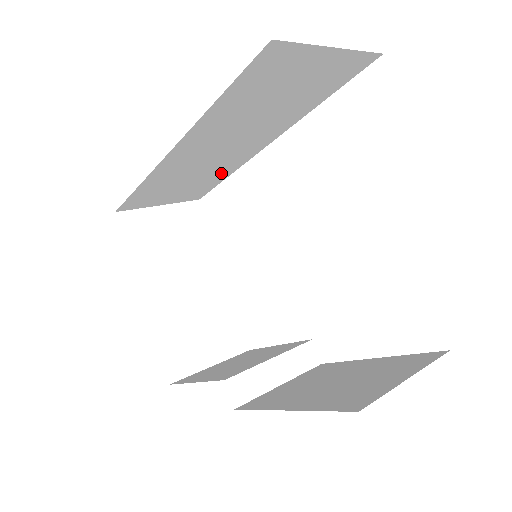
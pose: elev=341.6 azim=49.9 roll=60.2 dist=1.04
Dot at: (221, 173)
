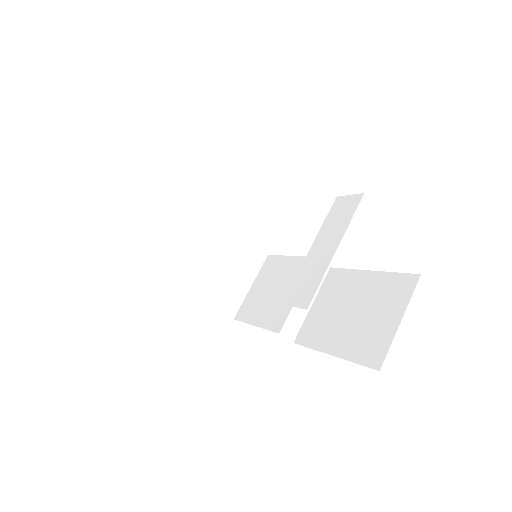
Dot at: occluded
